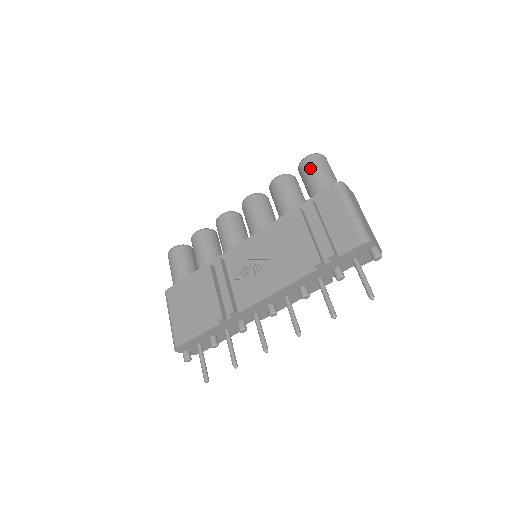
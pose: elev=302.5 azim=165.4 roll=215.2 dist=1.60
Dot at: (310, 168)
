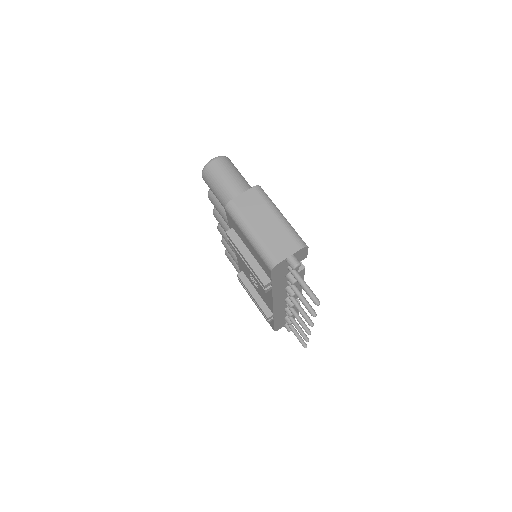
Dot at: (210, 189)
